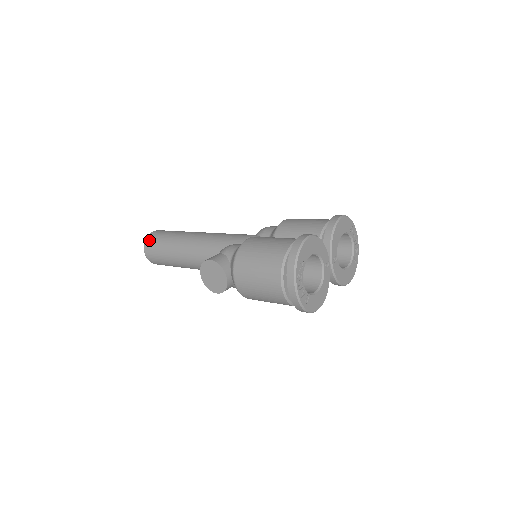
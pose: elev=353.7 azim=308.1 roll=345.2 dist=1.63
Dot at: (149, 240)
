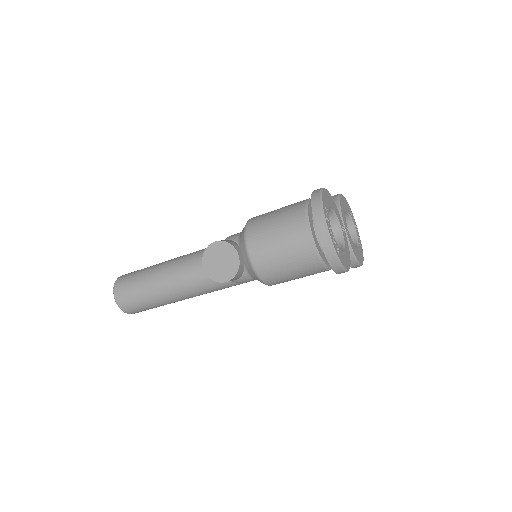
Dot at: (120, 281)
